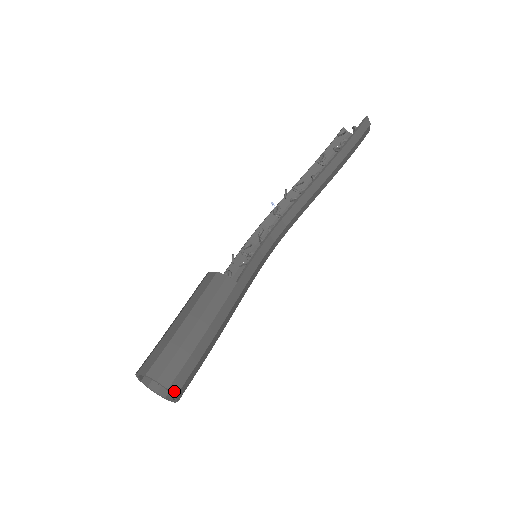
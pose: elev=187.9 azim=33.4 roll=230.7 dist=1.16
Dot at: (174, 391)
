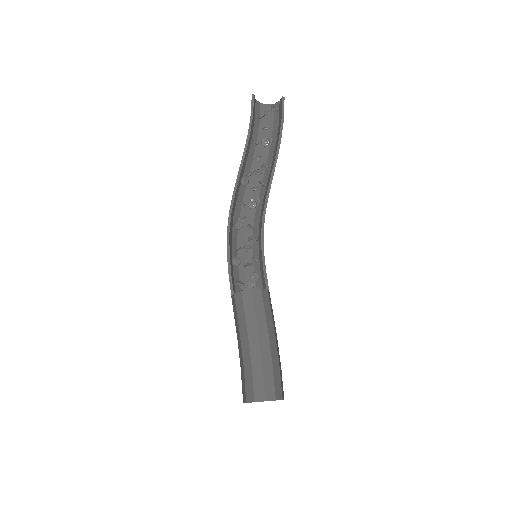
Dot at: occluded
